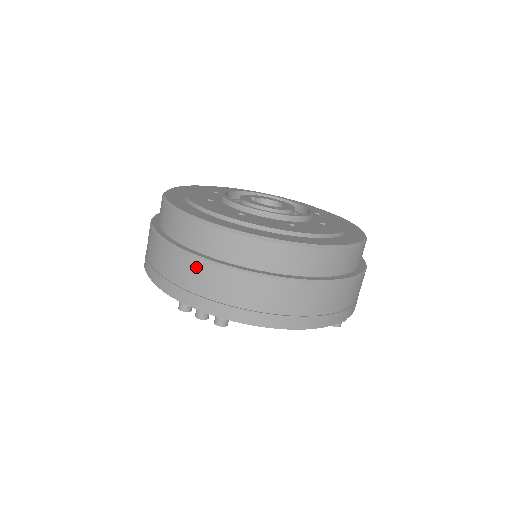
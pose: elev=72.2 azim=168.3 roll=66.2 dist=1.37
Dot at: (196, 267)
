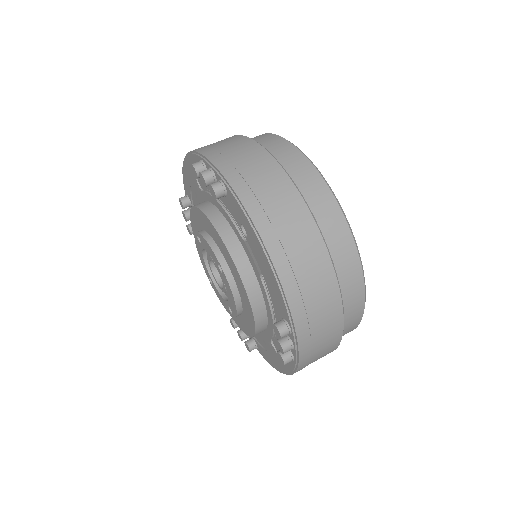
Dot at: (247, 145)
